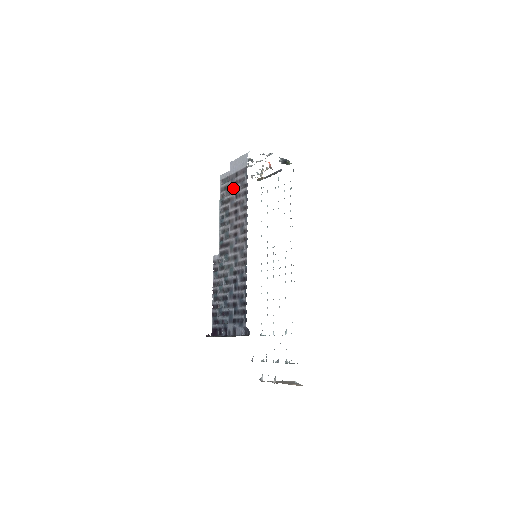
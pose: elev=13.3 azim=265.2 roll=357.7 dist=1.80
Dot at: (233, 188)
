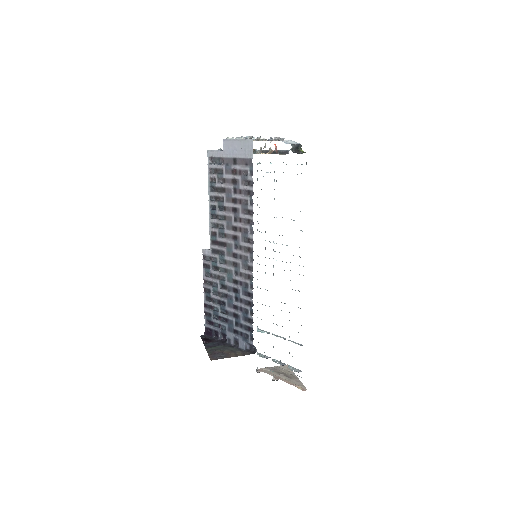
Dot at: (229, 177)
